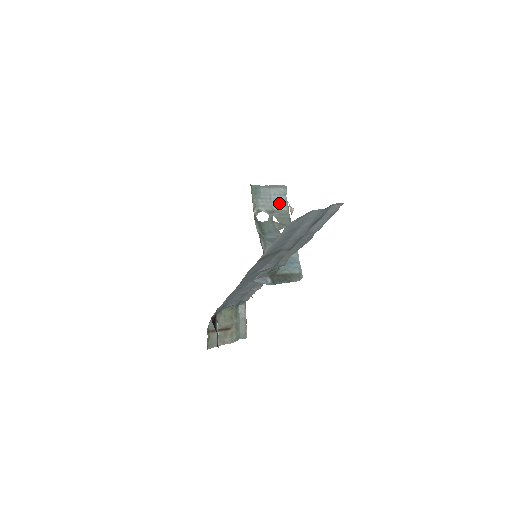
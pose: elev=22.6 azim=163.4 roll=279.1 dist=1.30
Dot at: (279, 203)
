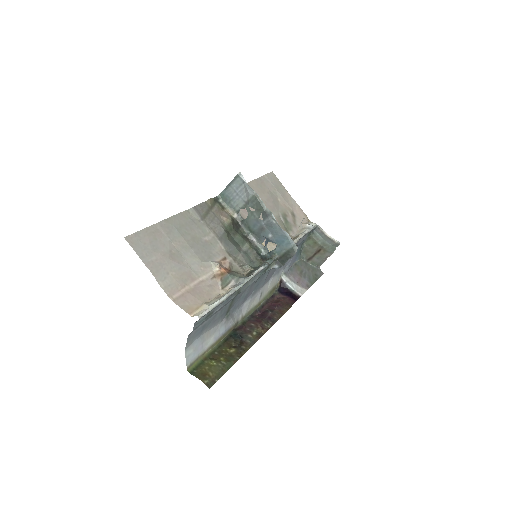
Dot at: (245, 193)
